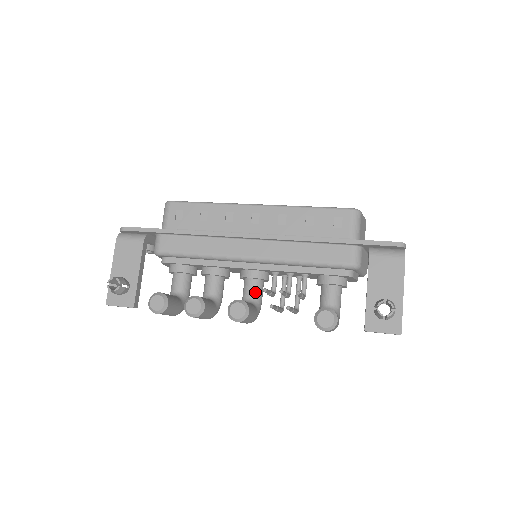
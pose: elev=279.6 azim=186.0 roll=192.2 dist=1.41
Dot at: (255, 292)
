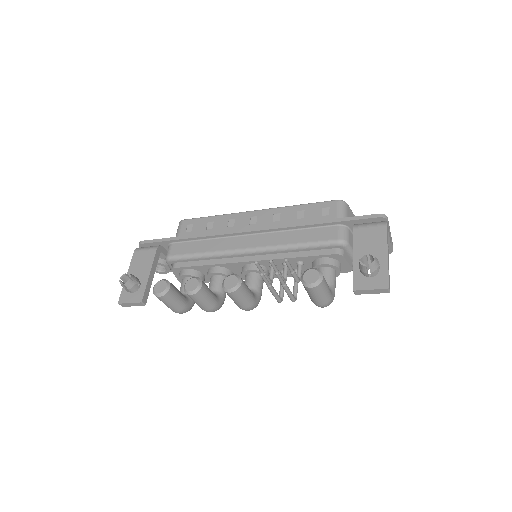
Dot at: (254, 283)
